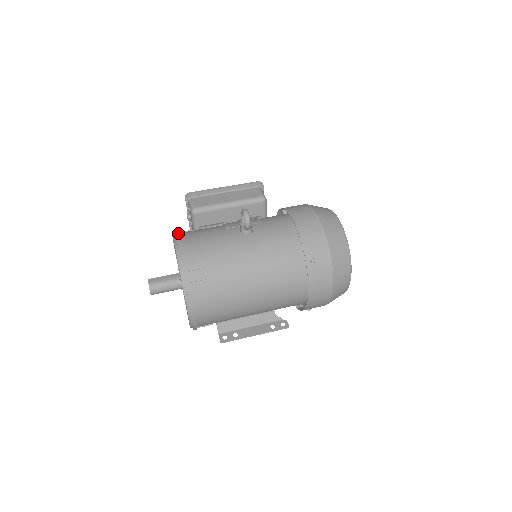
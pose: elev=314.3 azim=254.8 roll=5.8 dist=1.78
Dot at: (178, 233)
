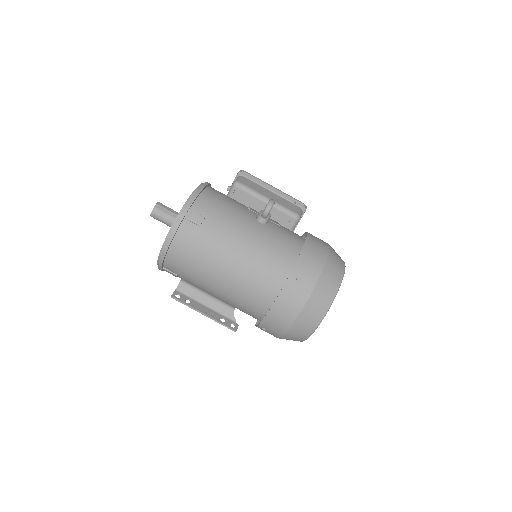
Dot at: (209, 183)
